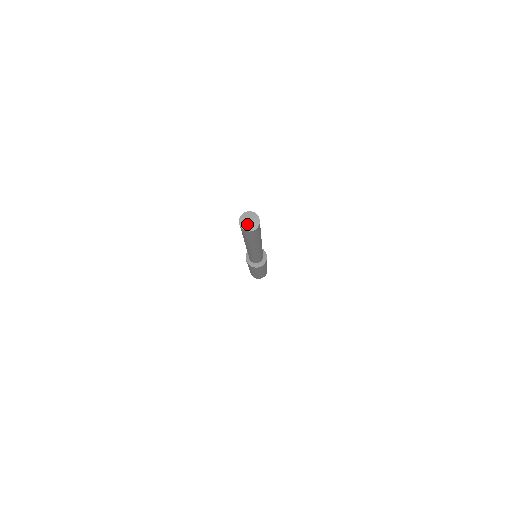
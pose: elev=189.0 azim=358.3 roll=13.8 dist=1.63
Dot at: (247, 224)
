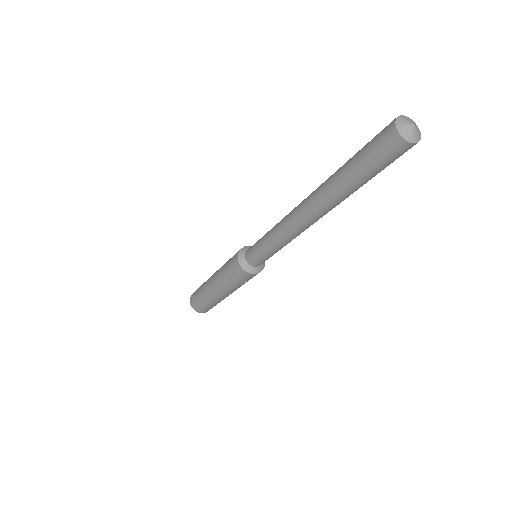
Dot at: (411, 131)
